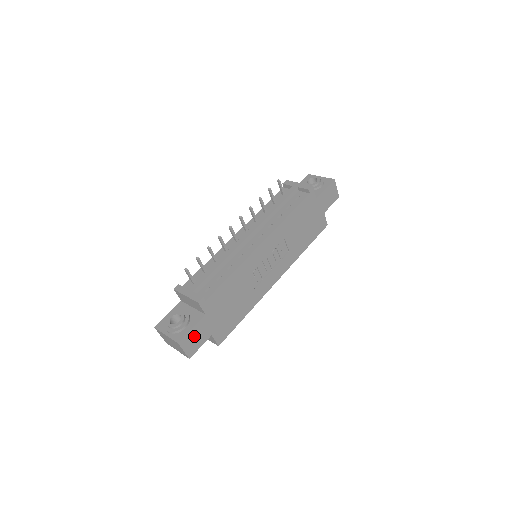
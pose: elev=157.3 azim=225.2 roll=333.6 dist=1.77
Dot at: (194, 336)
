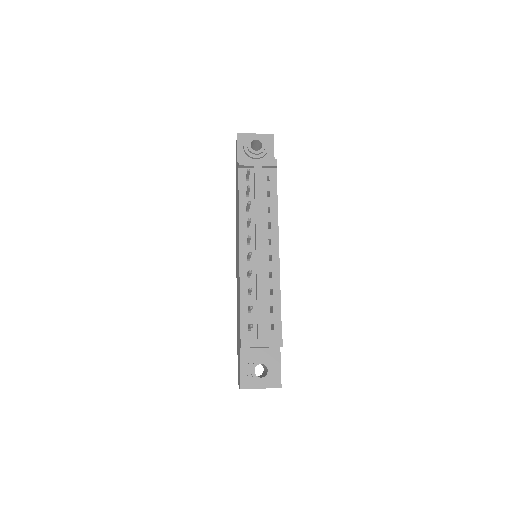
Dot at: occluded
